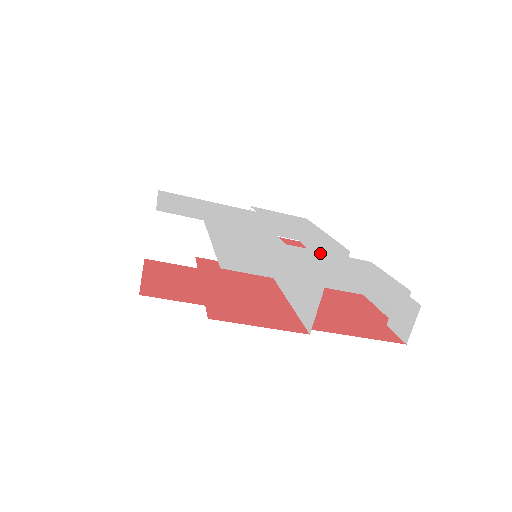
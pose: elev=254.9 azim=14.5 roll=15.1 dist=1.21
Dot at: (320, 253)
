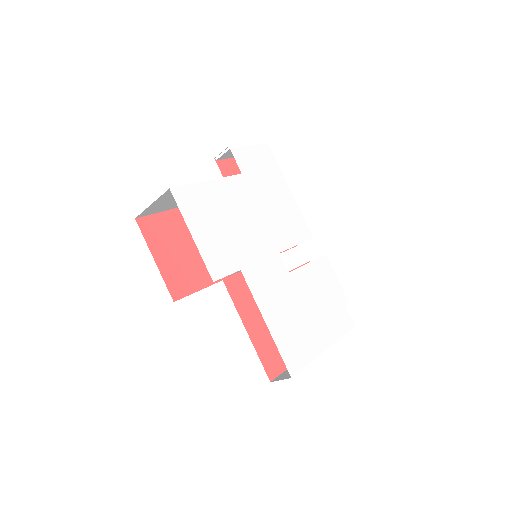
Dot at: (306, 271)
